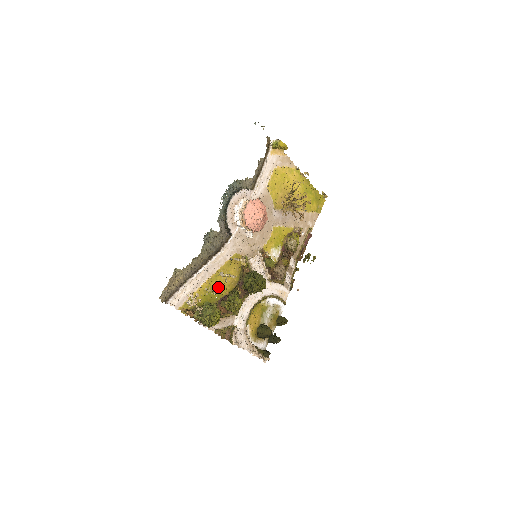
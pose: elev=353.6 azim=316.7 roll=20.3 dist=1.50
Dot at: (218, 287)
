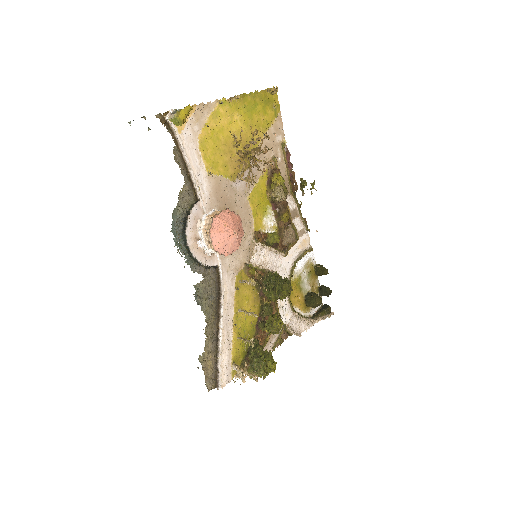
Dot at: (246, 322)
